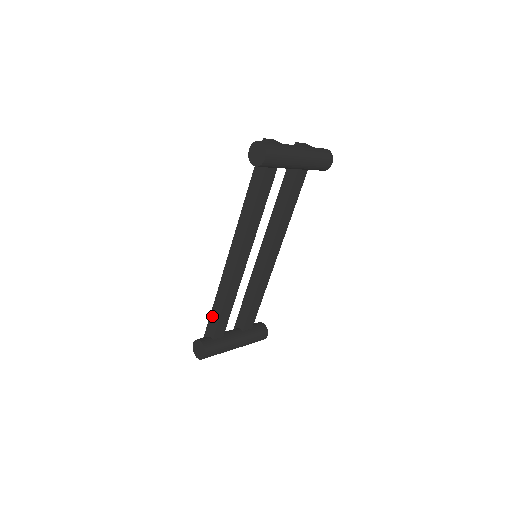
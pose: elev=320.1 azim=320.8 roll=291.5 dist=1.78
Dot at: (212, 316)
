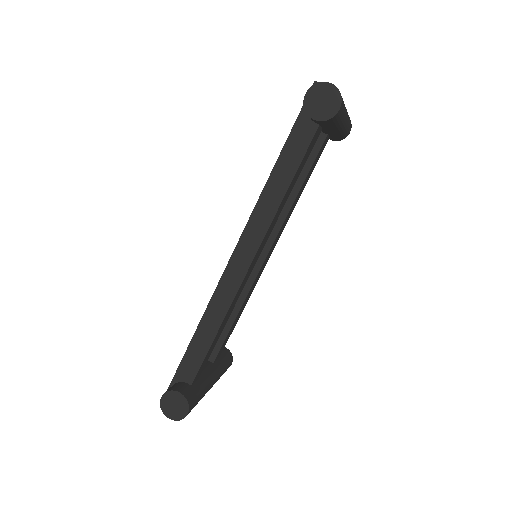
Dot at: (191, 350)
